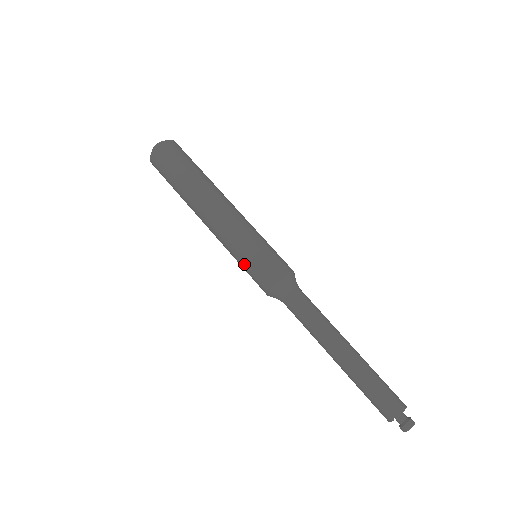
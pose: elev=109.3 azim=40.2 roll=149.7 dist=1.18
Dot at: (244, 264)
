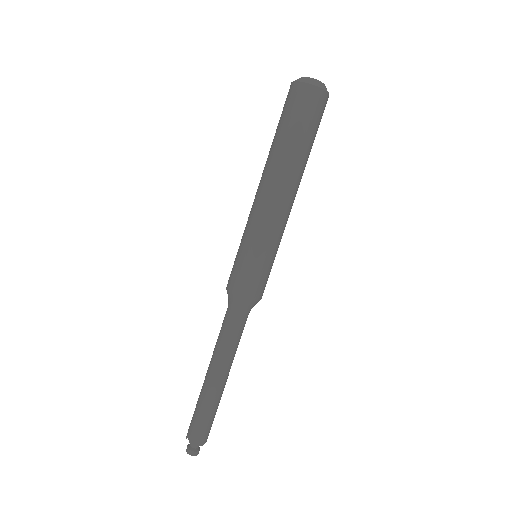
Dot at: (238, 251)
